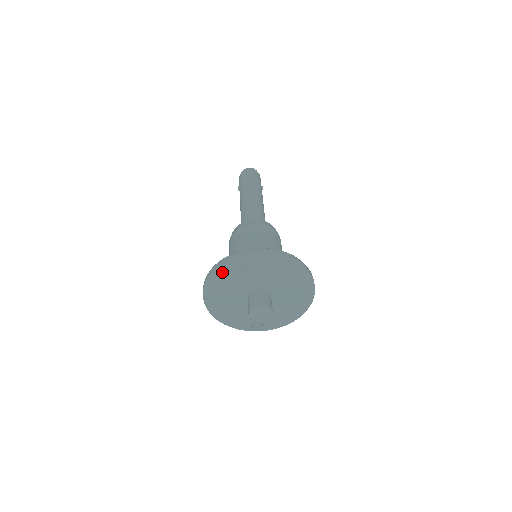
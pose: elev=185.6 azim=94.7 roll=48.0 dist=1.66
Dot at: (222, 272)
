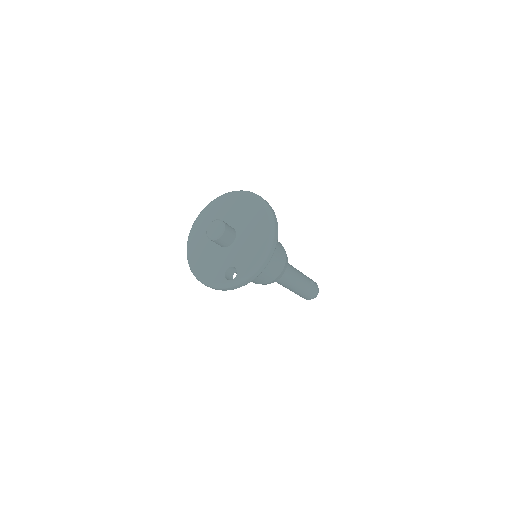
Dot at: (196, 221)
